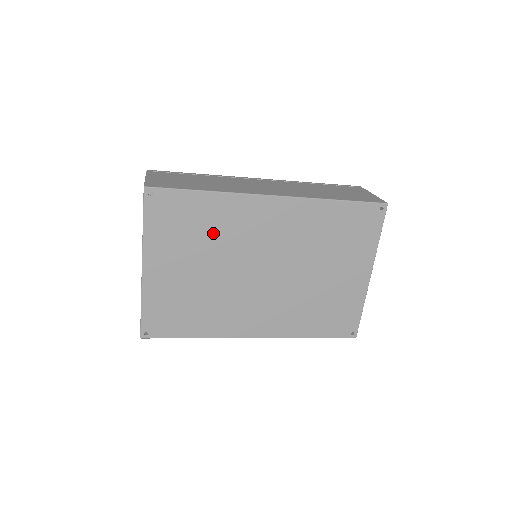
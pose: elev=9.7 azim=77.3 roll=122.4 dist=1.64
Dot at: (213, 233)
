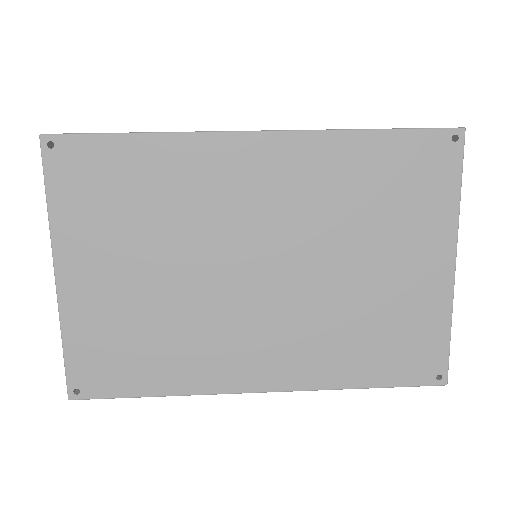
Dot at: (163, 206)
